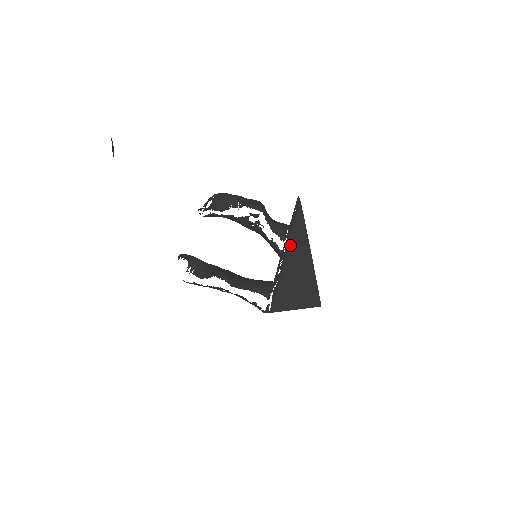
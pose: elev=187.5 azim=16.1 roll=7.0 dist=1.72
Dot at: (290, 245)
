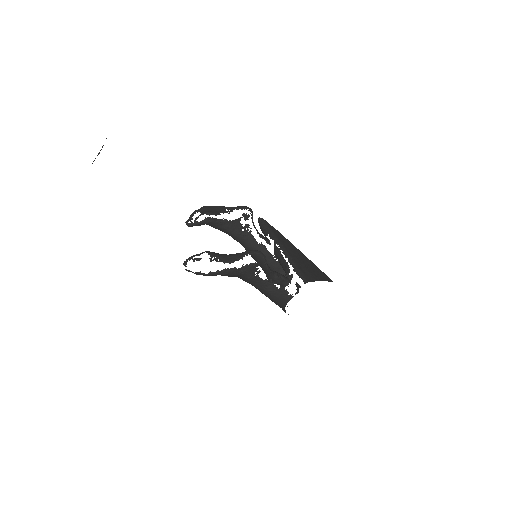
Dot at: (281, 242)
